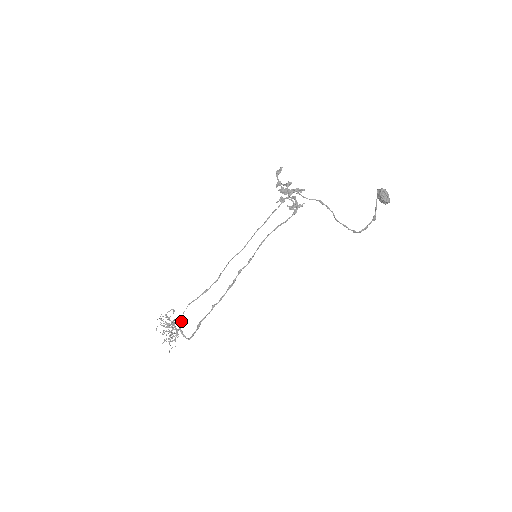
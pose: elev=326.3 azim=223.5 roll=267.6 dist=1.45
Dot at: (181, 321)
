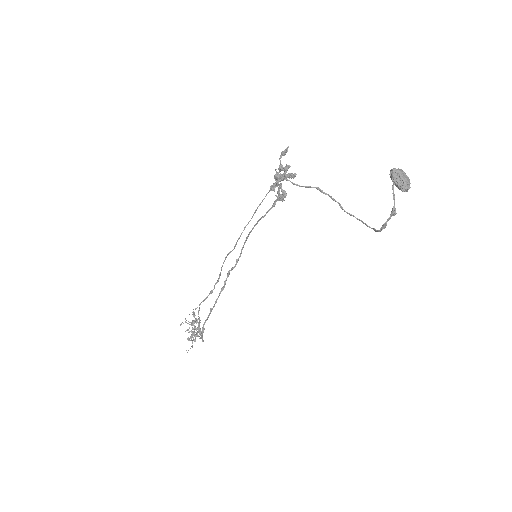
Dot at: (199, 321)
